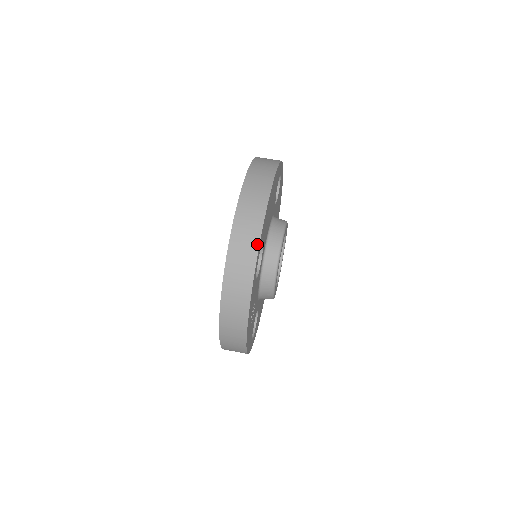
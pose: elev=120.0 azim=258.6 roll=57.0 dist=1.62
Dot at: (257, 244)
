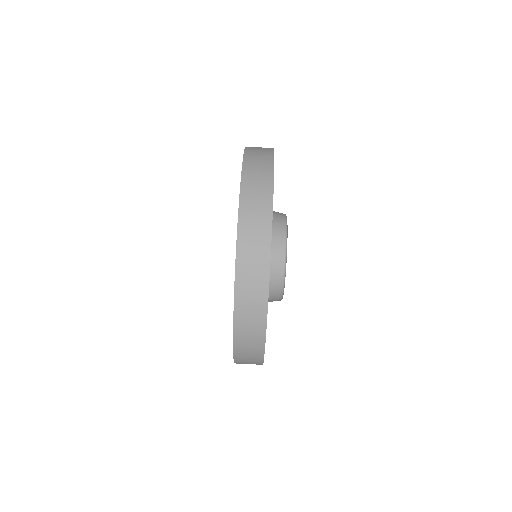
Dot at: (261, 358)
